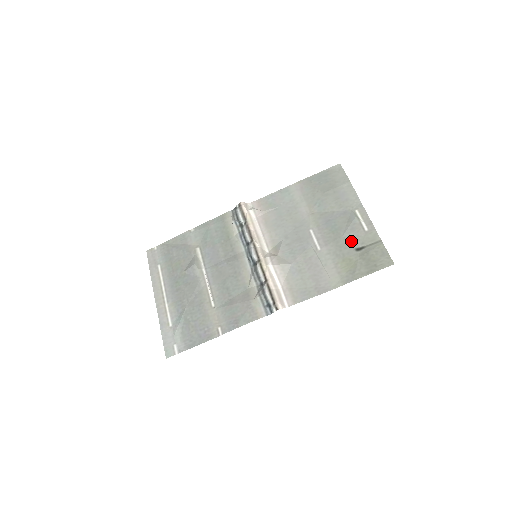
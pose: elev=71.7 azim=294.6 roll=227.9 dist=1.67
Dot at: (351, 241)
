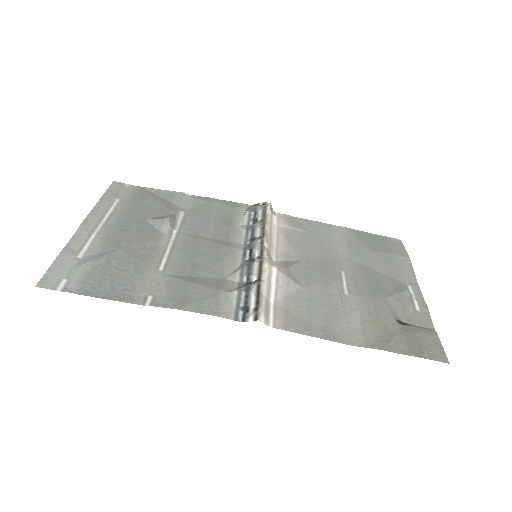
Dot at: (393, 309)
